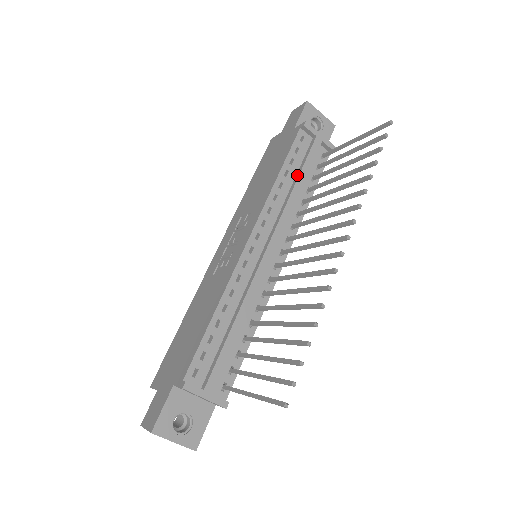
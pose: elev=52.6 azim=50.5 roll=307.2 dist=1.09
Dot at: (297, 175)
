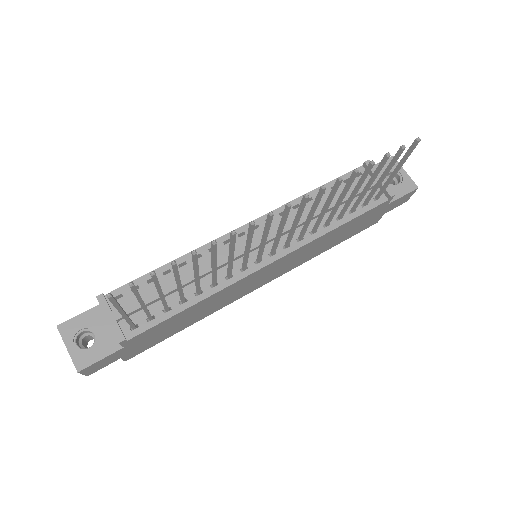
Dot at: occluded
